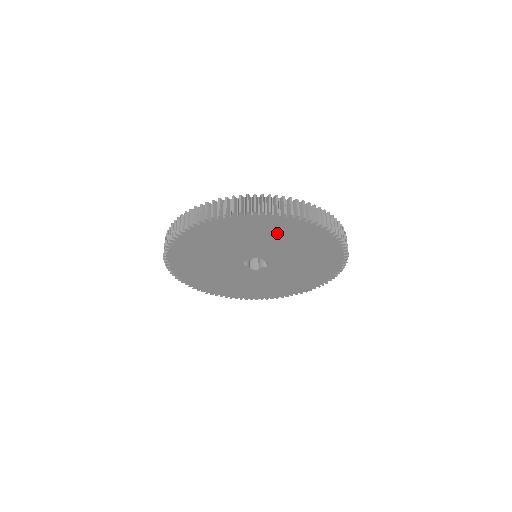
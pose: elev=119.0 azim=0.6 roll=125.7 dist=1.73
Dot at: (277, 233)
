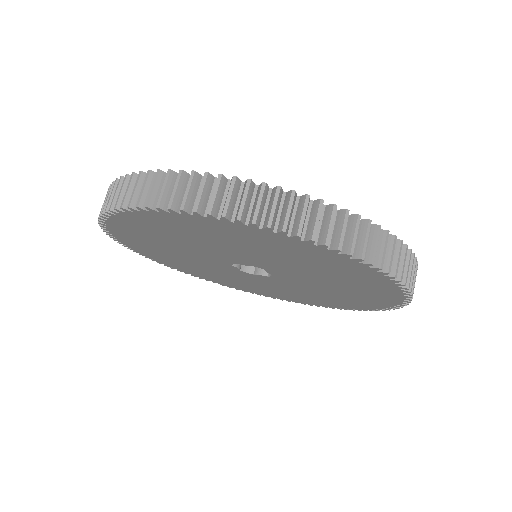
Dot at: (307, 260)
